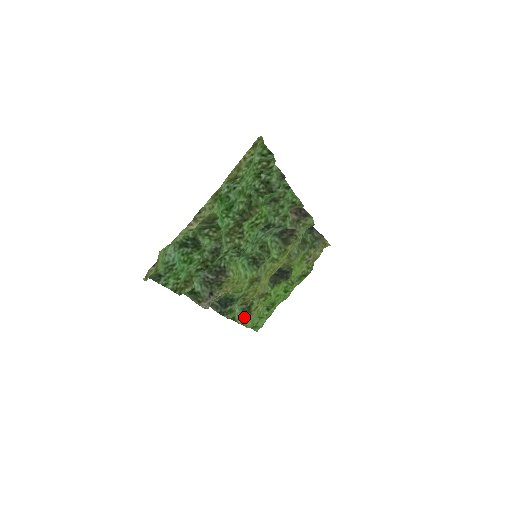
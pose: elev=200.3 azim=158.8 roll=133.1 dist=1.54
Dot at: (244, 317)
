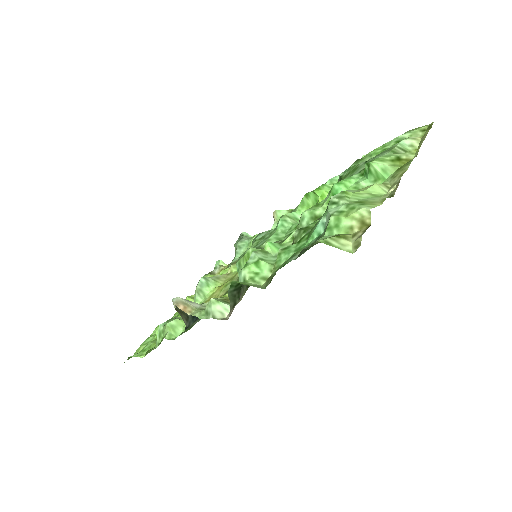
Dot at: occluded
